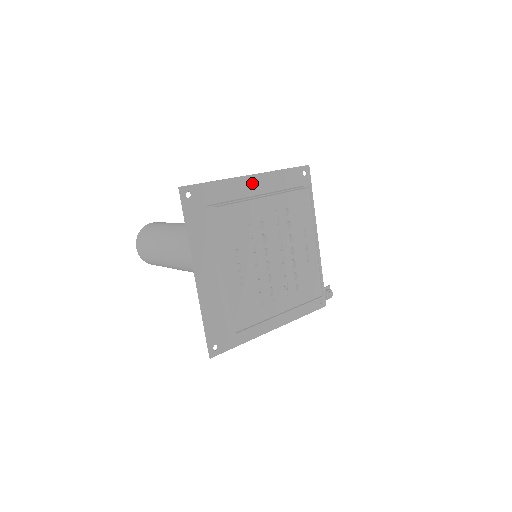
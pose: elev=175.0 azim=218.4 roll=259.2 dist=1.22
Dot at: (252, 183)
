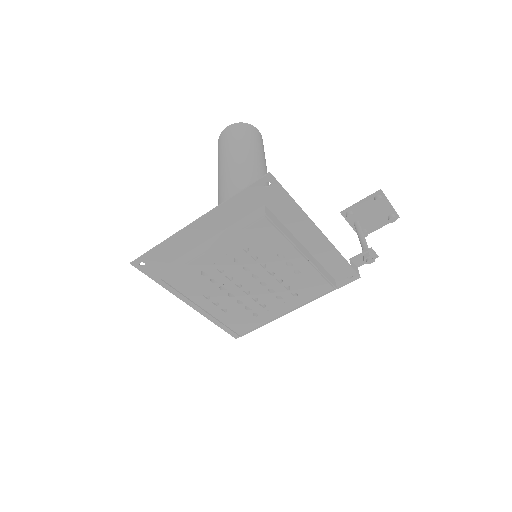
Dot at: (200, 227)
